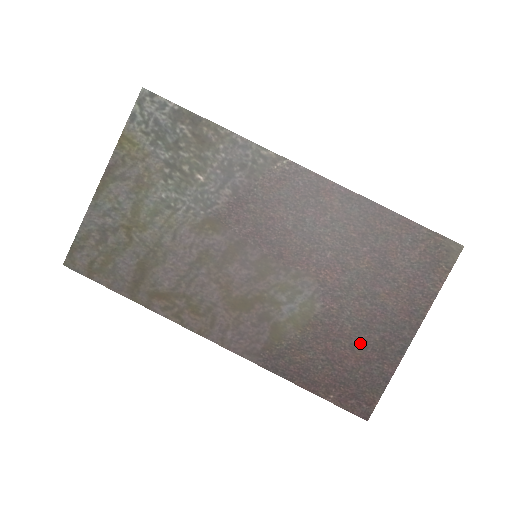
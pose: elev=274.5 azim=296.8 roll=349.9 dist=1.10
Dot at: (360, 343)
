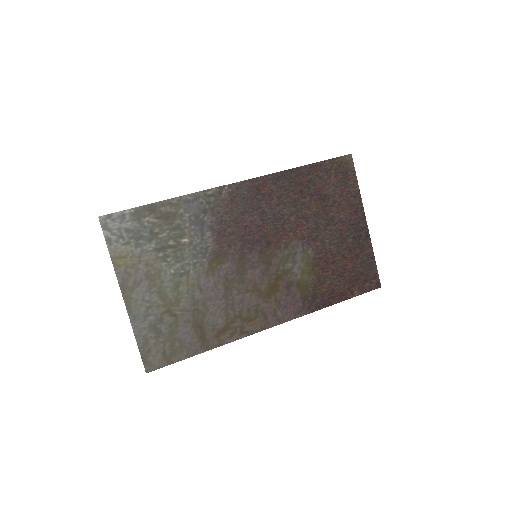
Dot at: (346, 251)
